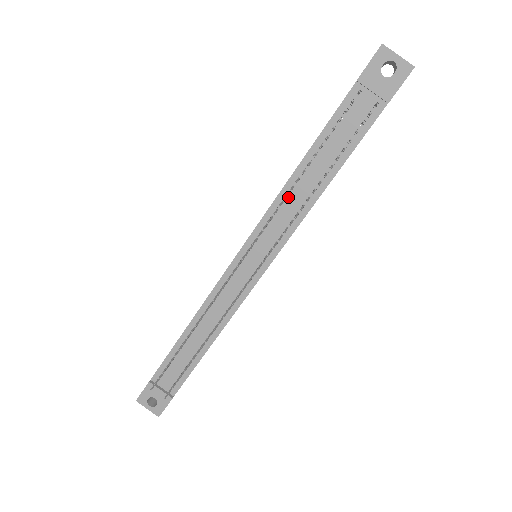
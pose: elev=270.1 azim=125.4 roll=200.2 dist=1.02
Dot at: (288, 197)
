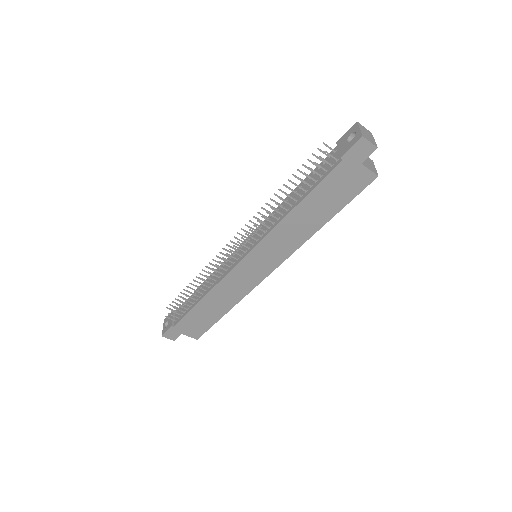
Dot at: occluded
